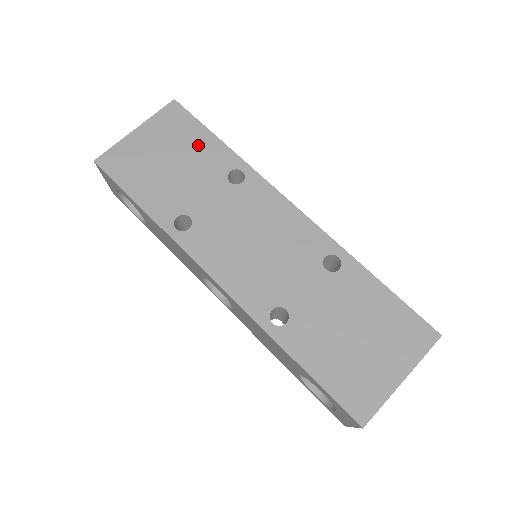
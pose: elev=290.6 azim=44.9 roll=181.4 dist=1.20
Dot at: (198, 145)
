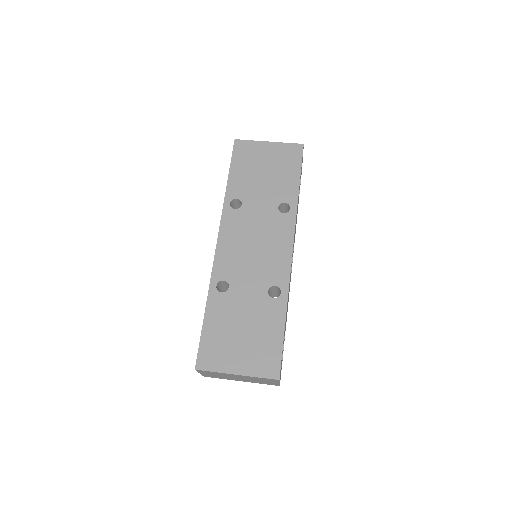
Dot at: (286, 176)
